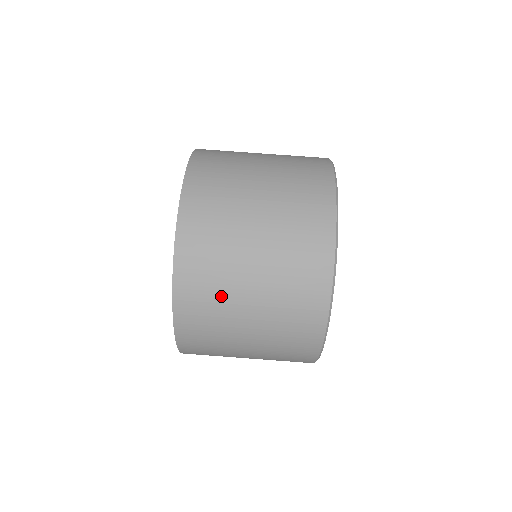
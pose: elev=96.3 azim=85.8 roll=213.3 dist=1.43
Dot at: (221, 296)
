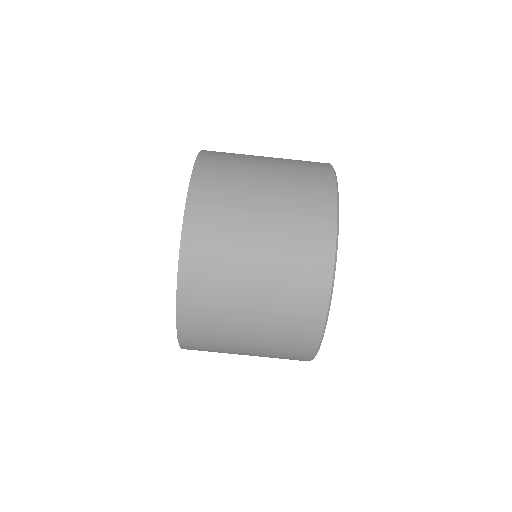
Dot at: (231, 224)
